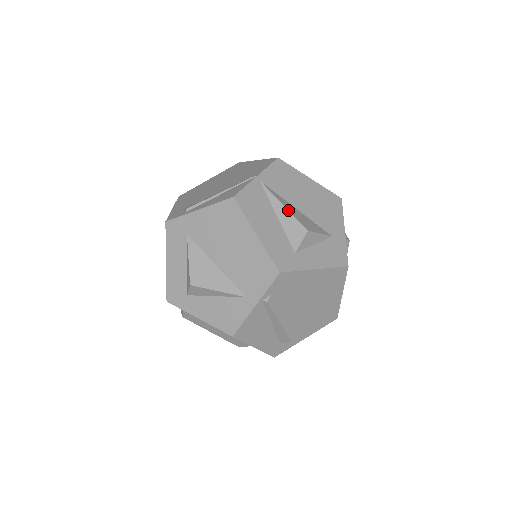
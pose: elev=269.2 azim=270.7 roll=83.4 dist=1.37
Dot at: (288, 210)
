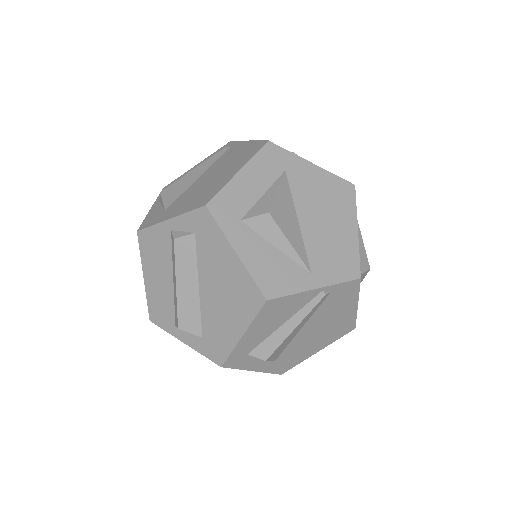
Dot at: occluded
